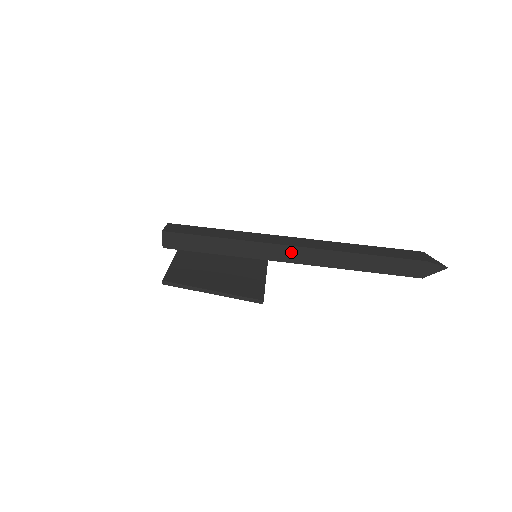
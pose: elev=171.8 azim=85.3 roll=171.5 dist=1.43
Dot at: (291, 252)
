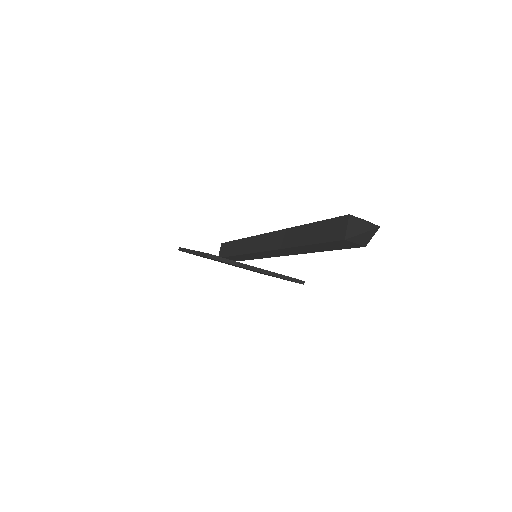
Dot at: (267, 239)
